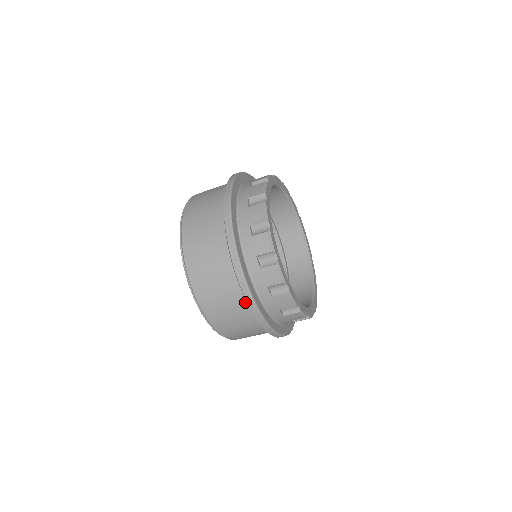
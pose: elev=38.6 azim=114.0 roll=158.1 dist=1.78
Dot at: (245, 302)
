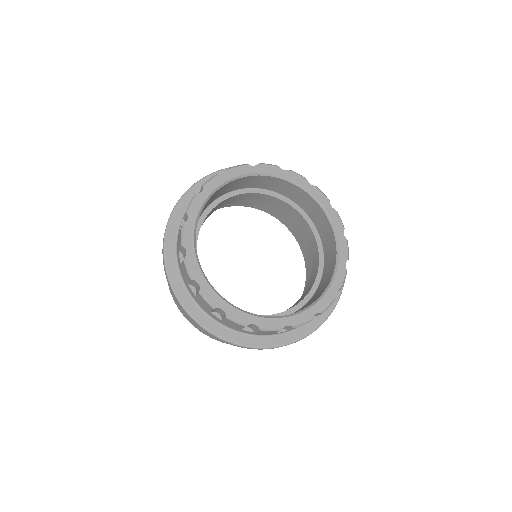
Dot at: occluded
